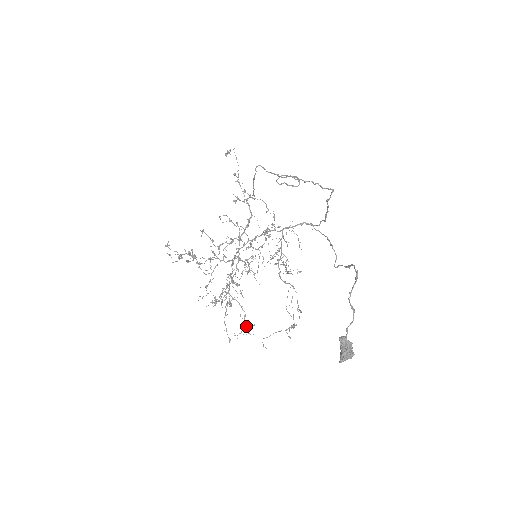
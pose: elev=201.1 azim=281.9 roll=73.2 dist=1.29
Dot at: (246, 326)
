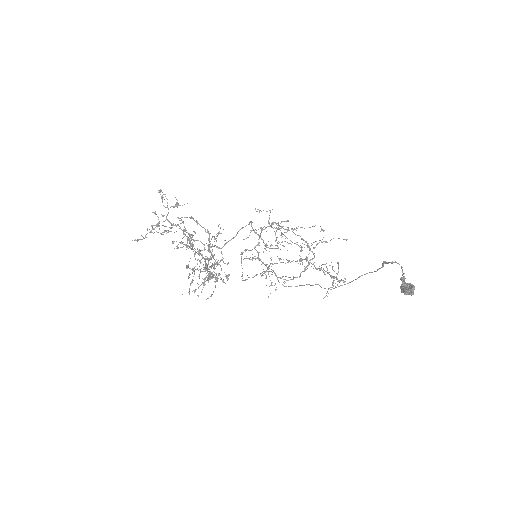
Dot at: occluded
